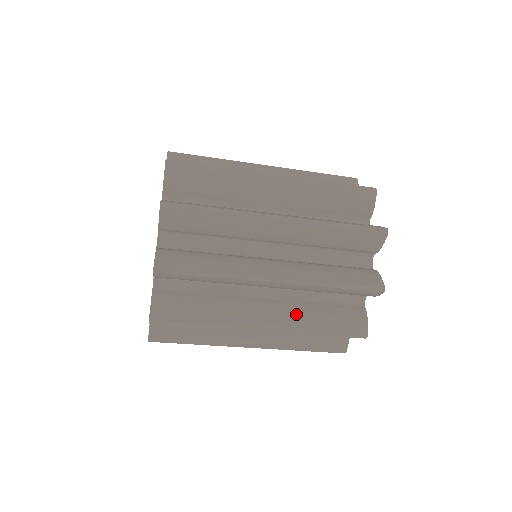
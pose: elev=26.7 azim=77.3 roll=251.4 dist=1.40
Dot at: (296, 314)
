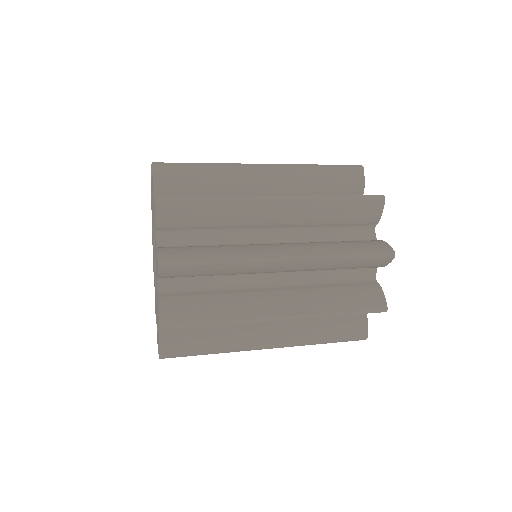
Dot at: (311, 297)
